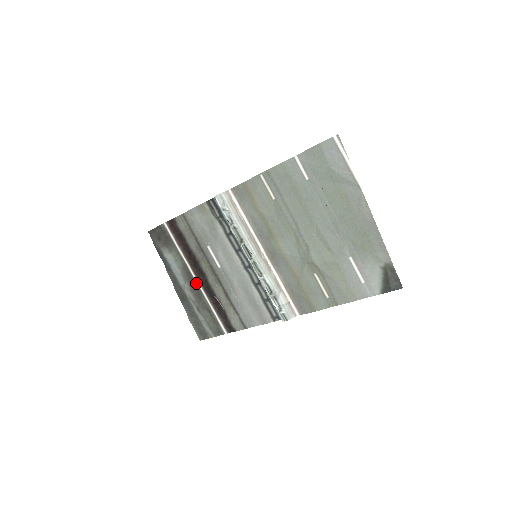
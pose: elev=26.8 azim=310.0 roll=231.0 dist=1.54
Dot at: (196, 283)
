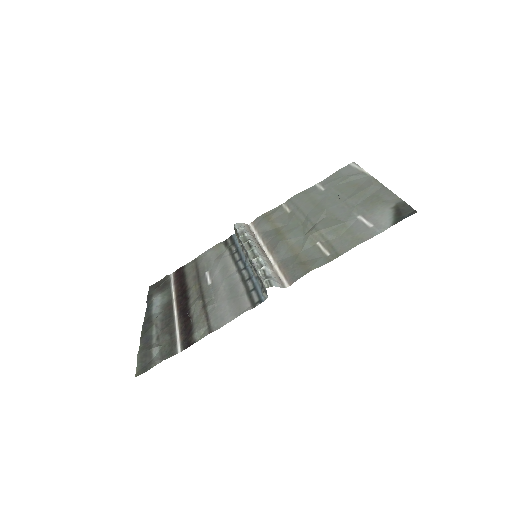
Dot at: (173, 311)
